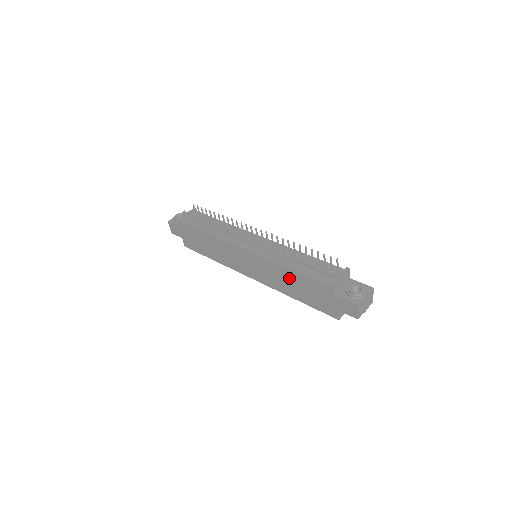
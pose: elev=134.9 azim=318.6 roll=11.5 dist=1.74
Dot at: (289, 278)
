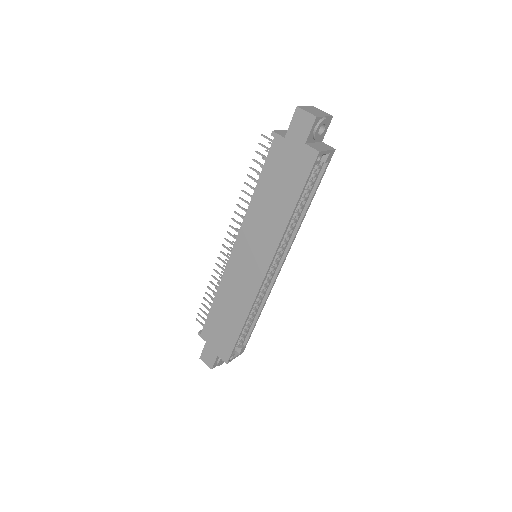
Dot at: (265, 201)
